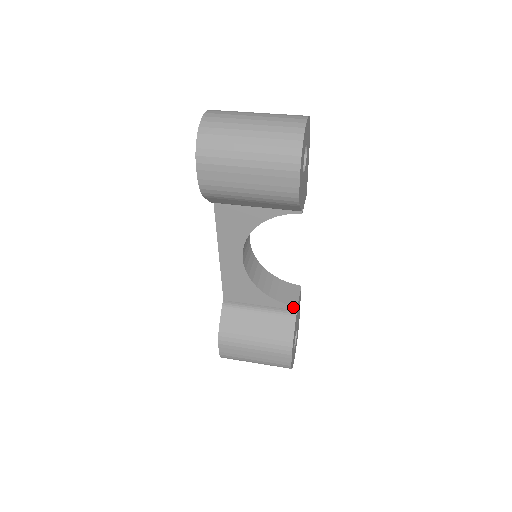
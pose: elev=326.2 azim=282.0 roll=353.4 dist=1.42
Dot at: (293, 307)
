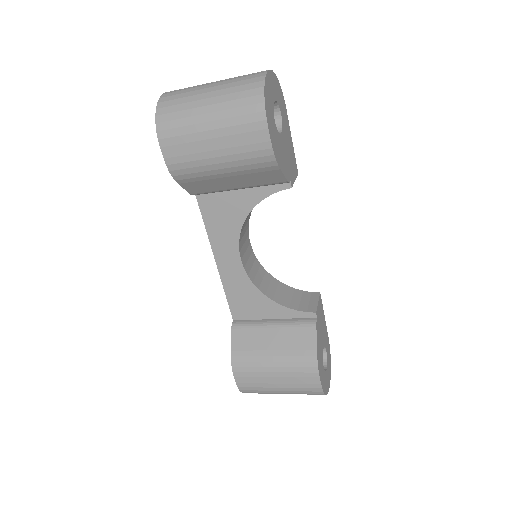
Dot at: (311, 314)
